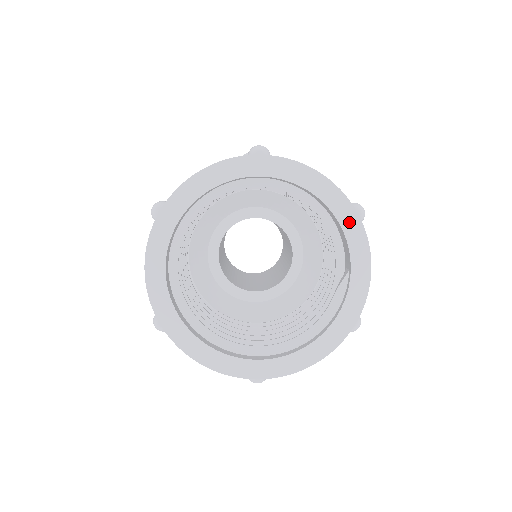
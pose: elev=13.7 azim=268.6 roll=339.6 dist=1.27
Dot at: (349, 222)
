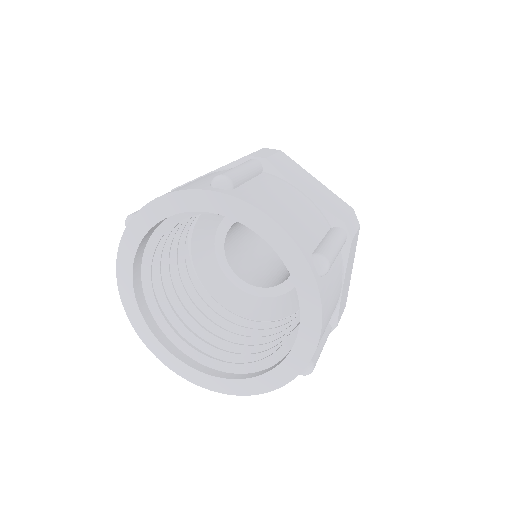
Dot at: (302, 278)
